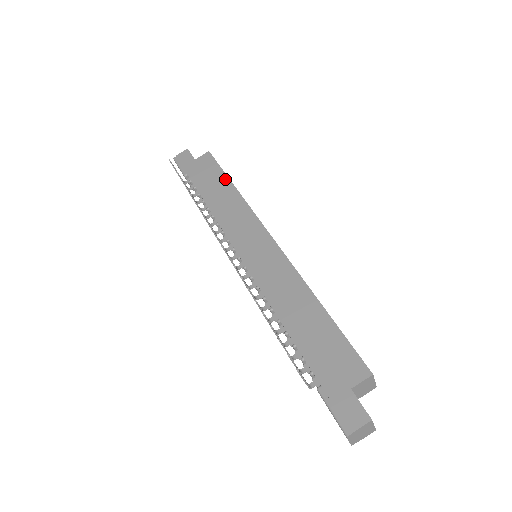
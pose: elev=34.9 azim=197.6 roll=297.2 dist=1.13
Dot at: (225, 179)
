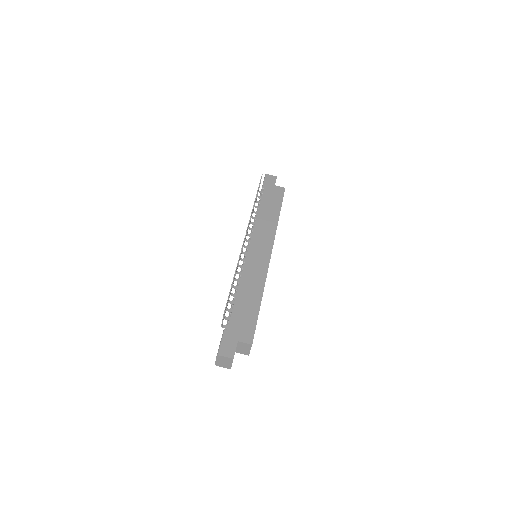
Dot at: (279, 209)
